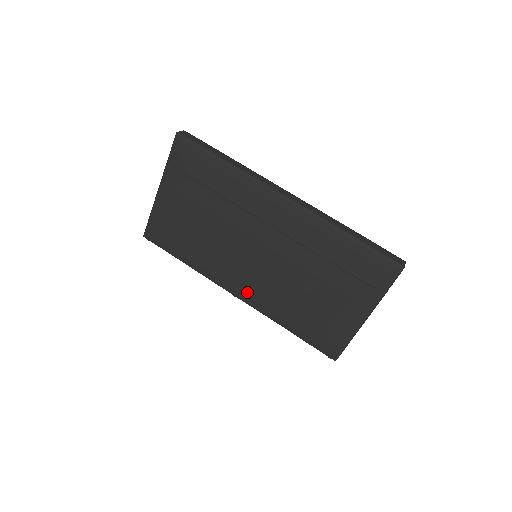
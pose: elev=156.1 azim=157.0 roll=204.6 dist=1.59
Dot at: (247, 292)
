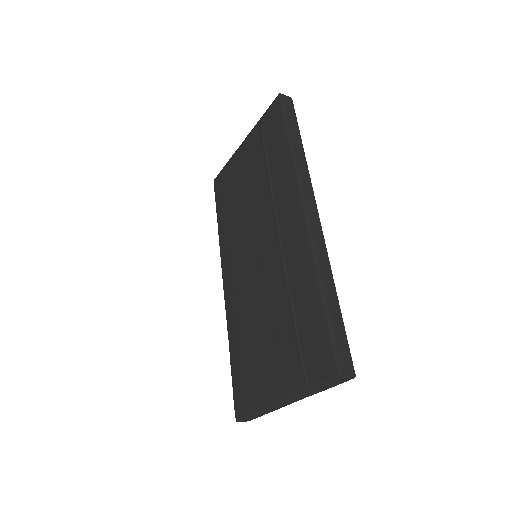
Dot at: (229, 285)
